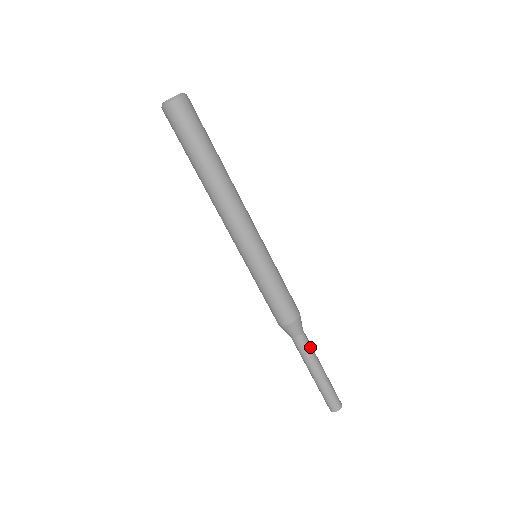
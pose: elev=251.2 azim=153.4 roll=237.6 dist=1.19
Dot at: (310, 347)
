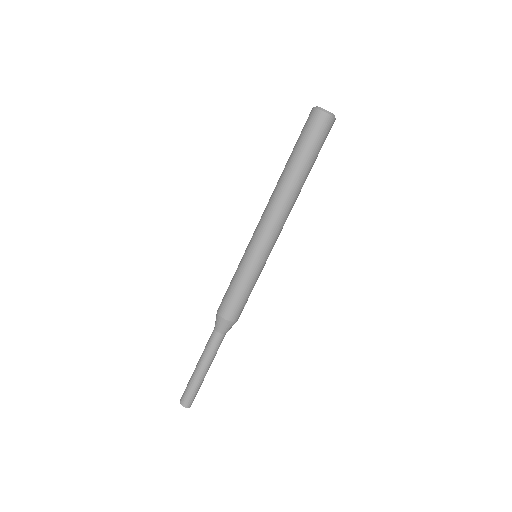
Dot at: (216, 348)
